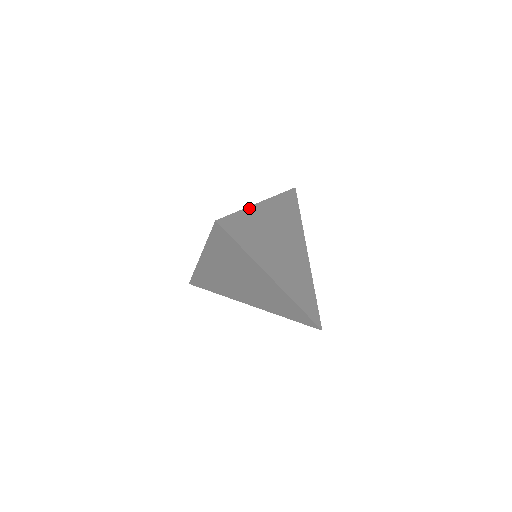
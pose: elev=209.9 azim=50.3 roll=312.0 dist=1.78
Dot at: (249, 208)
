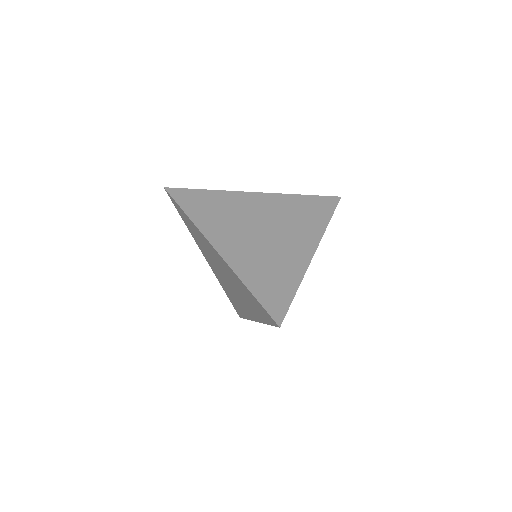
Dot at: (228, 192)
